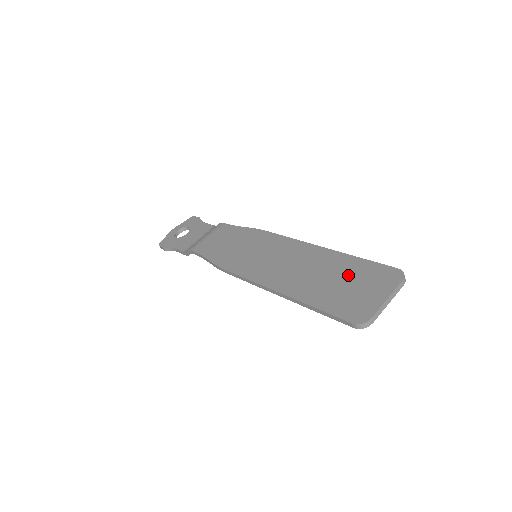
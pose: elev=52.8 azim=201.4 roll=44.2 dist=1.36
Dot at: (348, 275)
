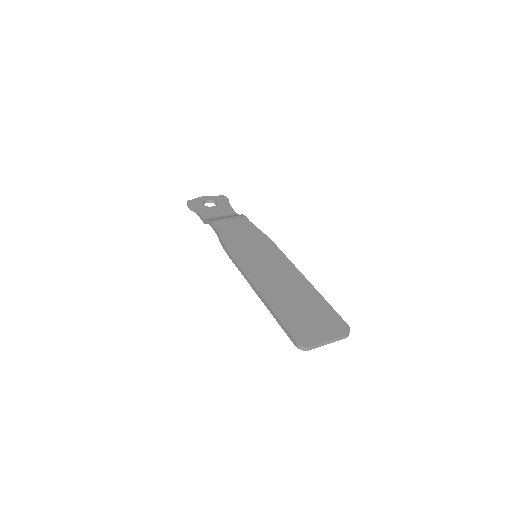
Dot at: (313, 309)
